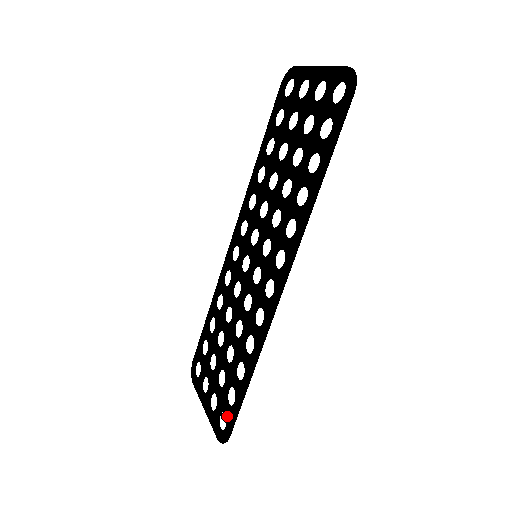
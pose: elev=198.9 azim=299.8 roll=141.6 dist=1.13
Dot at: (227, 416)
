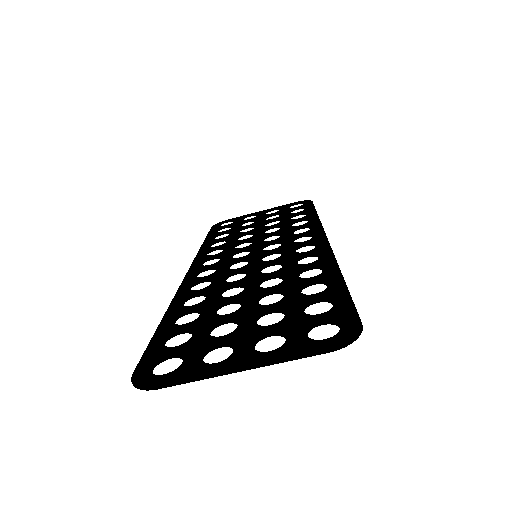
Dot at: (331, 319)
